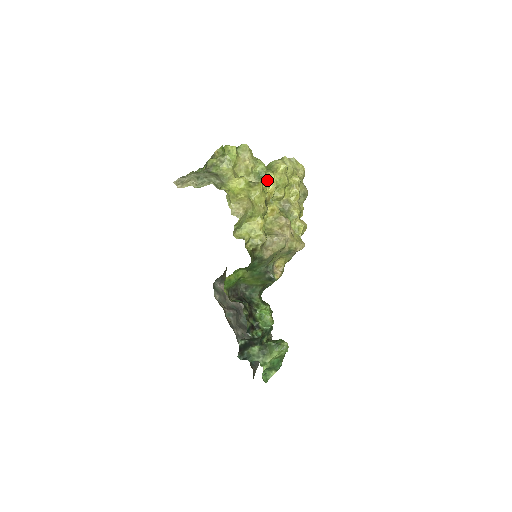
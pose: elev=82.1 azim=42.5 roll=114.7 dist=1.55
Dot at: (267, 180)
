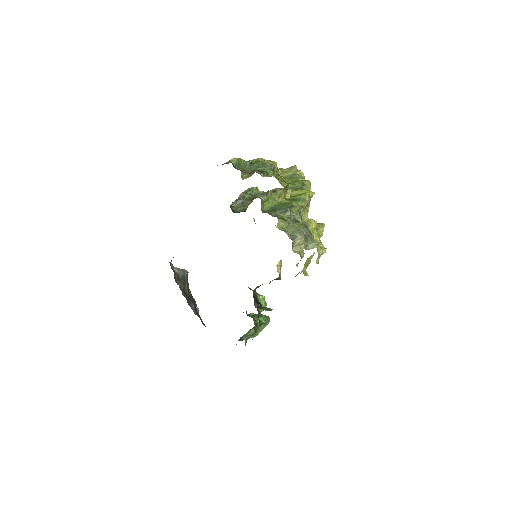
Dot at: occluded
